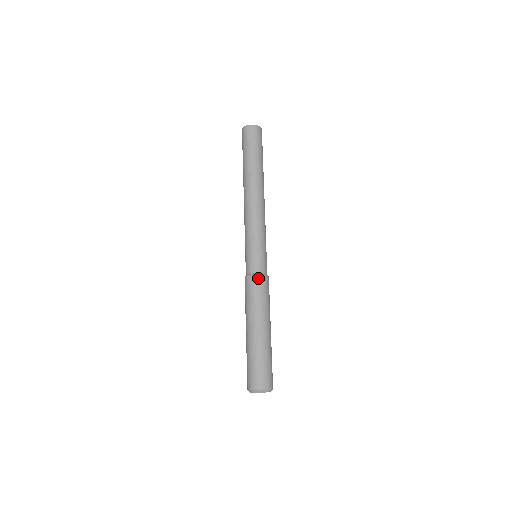
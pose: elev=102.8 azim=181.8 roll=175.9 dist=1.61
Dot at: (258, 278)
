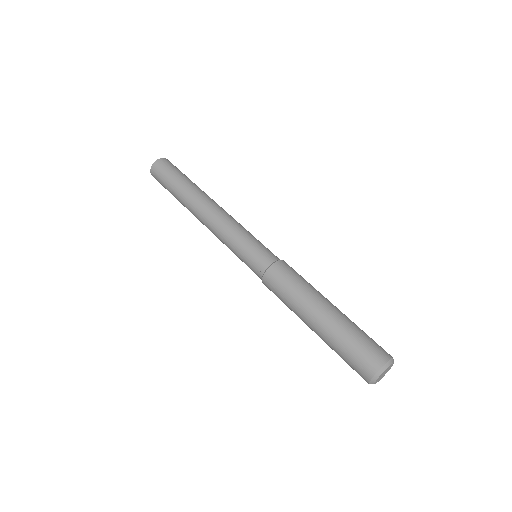
Dot at: (269, 274)
